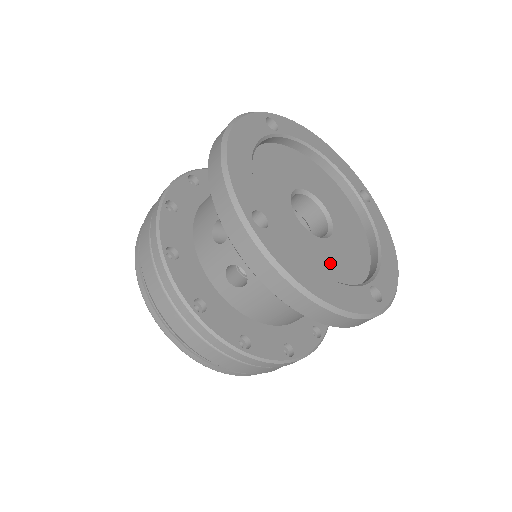
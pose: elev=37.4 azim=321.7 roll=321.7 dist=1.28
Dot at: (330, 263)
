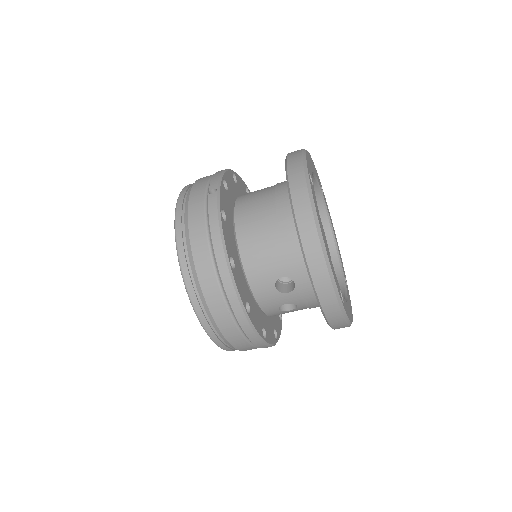
Dot at: occluded
